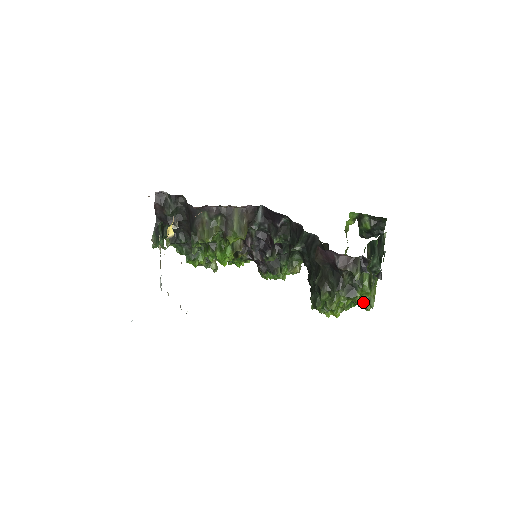
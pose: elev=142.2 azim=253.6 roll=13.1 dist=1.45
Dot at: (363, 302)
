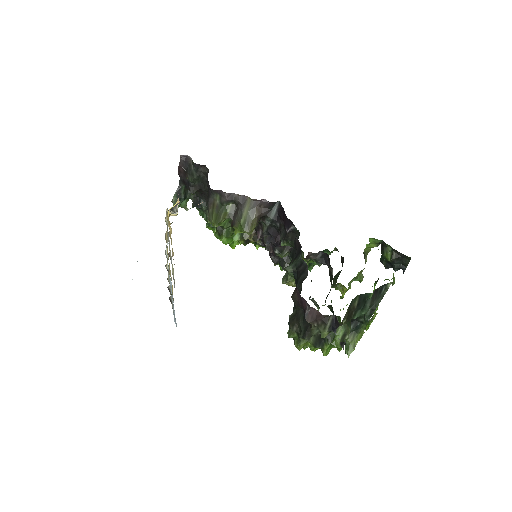
Dot at: occluded
